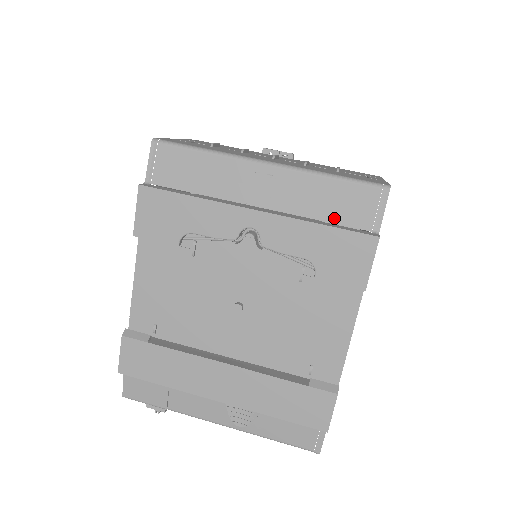
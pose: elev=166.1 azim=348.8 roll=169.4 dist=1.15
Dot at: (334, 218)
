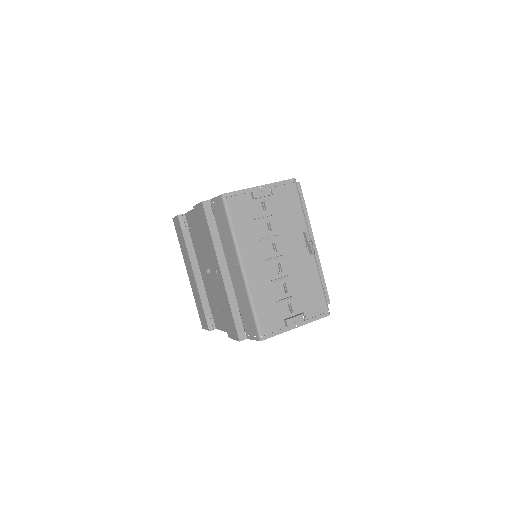
Dot at: (242, 314)
